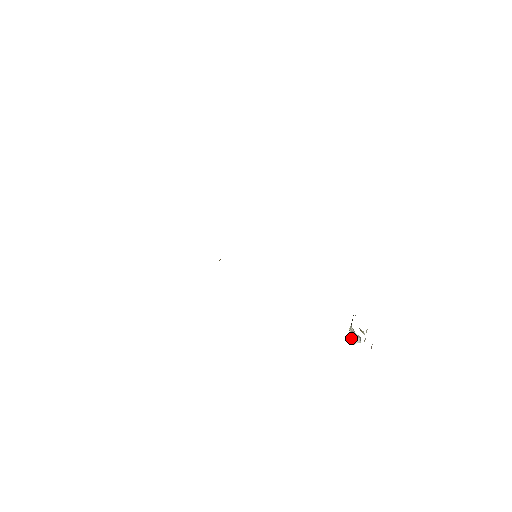
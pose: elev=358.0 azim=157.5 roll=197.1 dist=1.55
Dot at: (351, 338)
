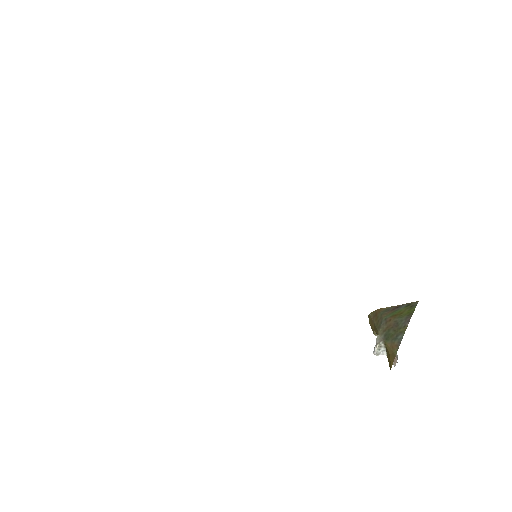
Dot at: (375, 351)
